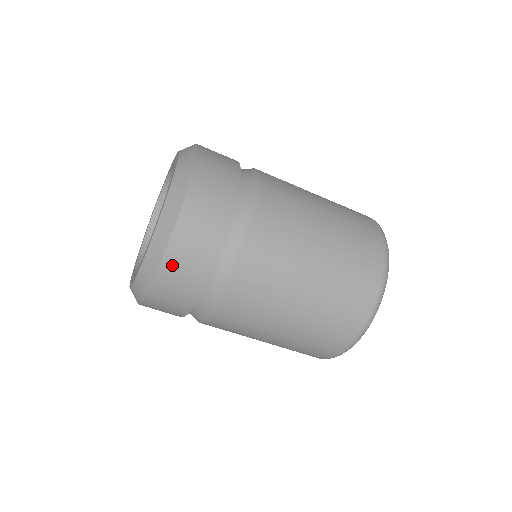
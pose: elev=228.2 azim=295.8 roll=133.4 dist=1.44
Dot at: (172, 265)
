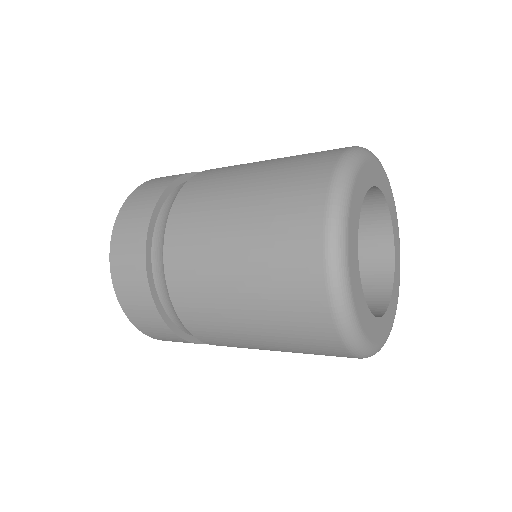
Dot at: (133, 315)
